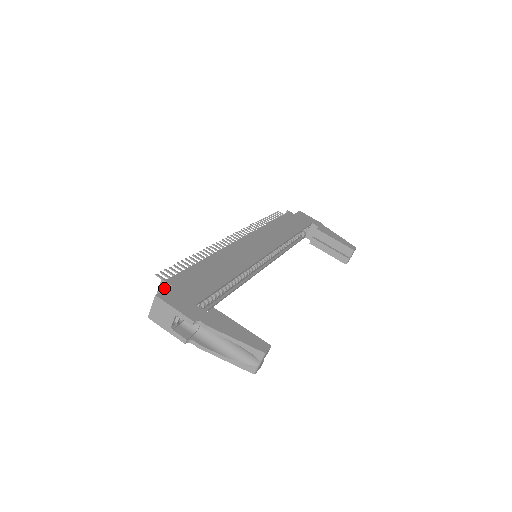
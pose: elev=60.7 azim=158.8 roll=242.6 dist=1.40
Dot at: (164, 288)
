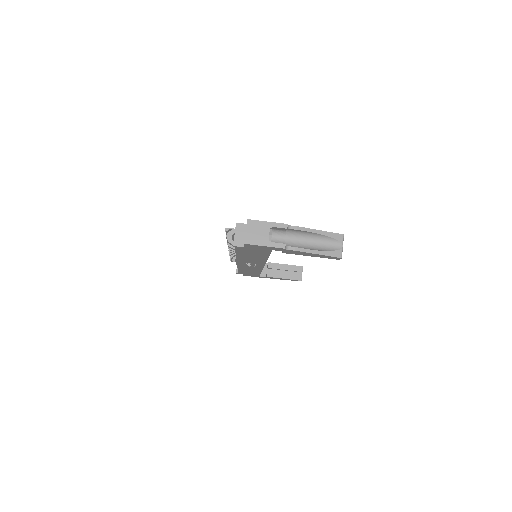
Dot at: (240, 230)
